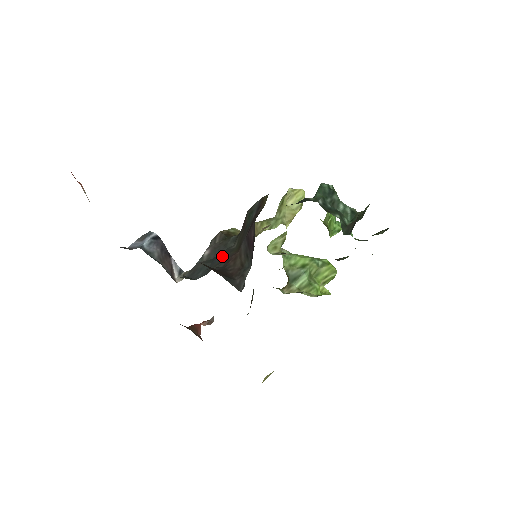
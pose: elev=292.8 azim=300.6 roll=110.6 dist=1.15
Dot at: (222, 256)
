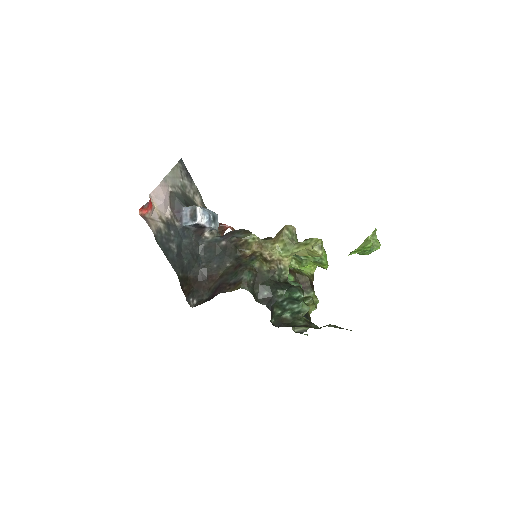
Dot at: (219, 263)
